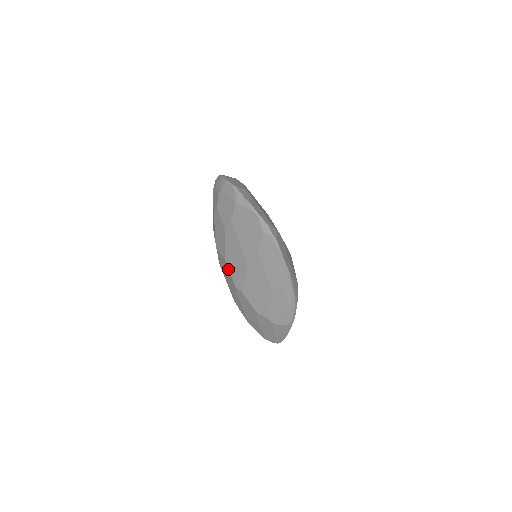
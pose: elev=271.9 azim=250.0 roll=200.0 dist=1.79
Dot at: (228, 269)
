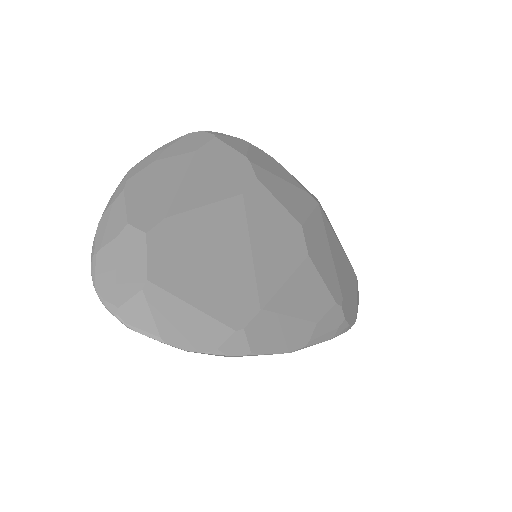
Dot at: occluded
